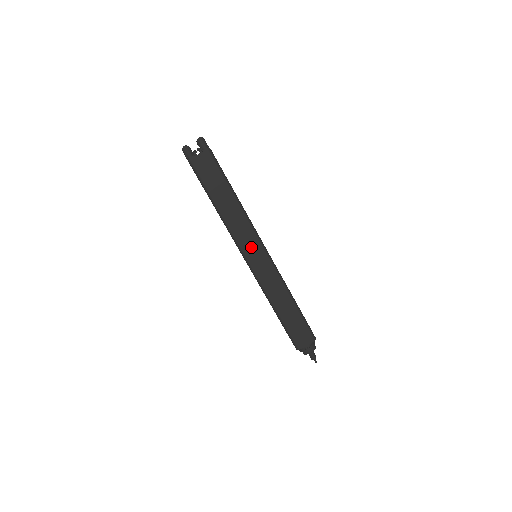
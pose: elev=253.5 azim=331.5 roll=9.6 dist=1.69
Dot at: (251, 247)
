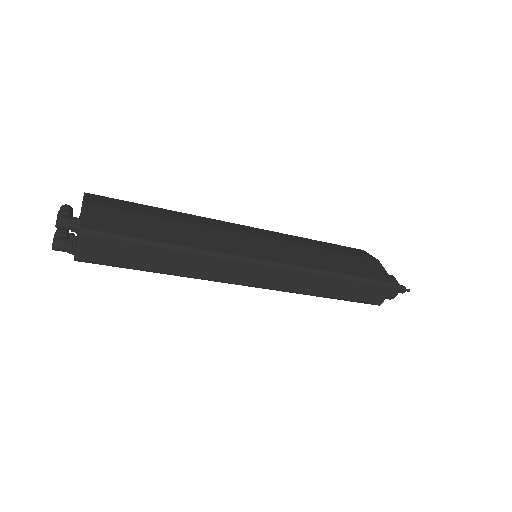
Dot at: (241, 273)
